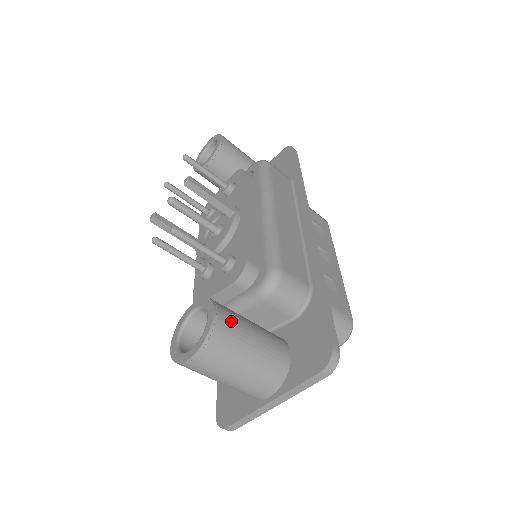
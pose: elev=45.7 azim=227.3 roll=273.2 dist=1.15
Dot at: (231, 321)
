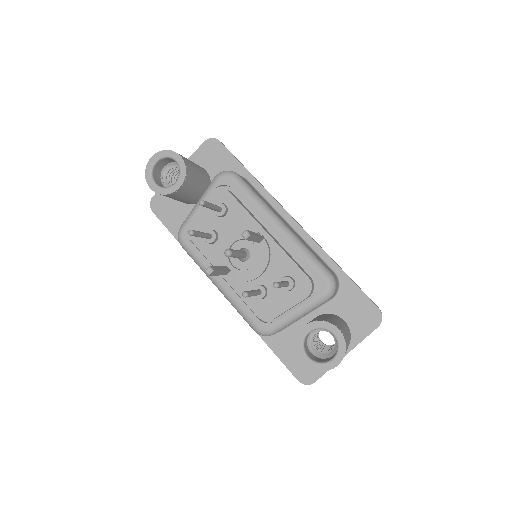
Dot at: (341, 328)
